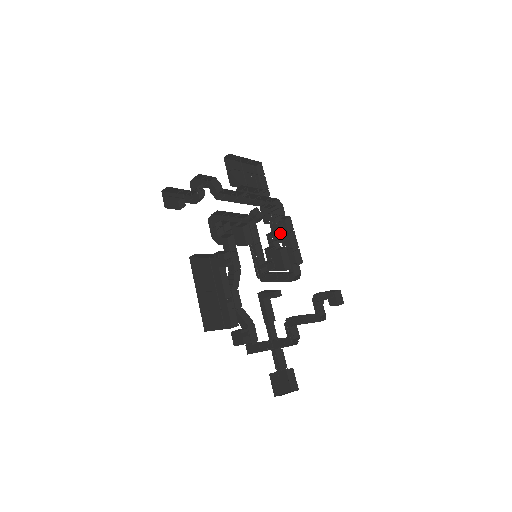
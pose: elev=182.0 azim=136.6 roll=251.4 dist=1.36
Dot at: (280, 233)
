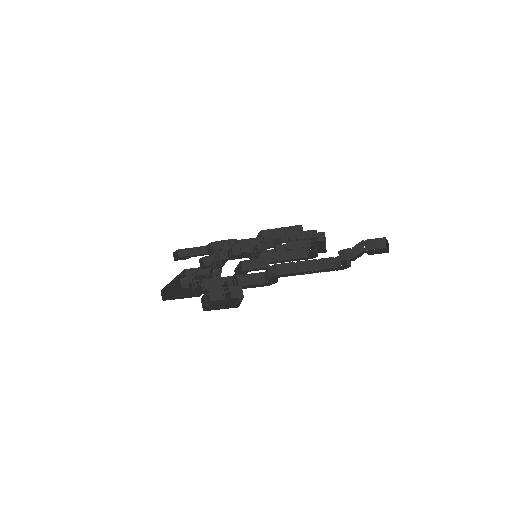
Dot at: (304, 242)
